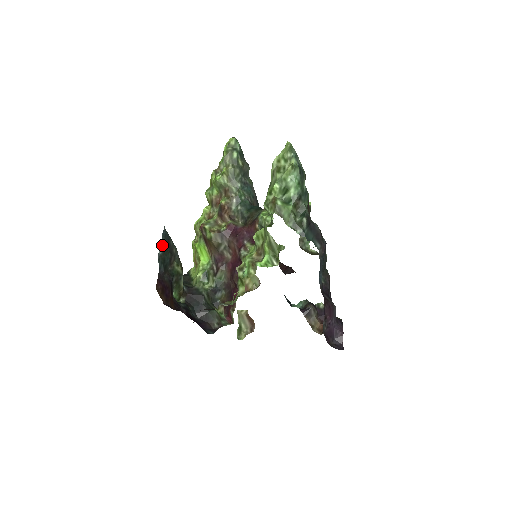
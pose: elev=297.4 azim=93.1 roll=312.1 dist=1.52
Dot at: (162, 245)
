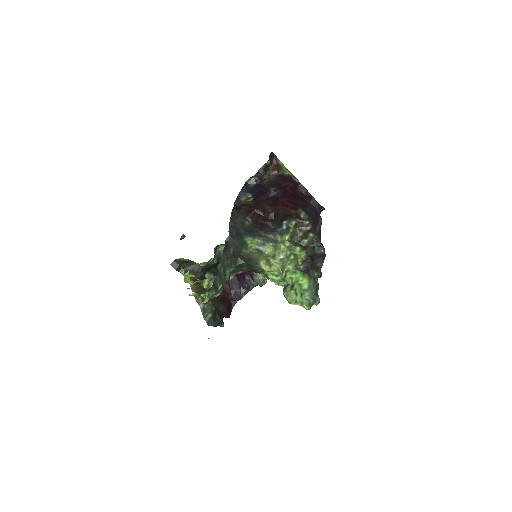
Dot at: (219, 325)
